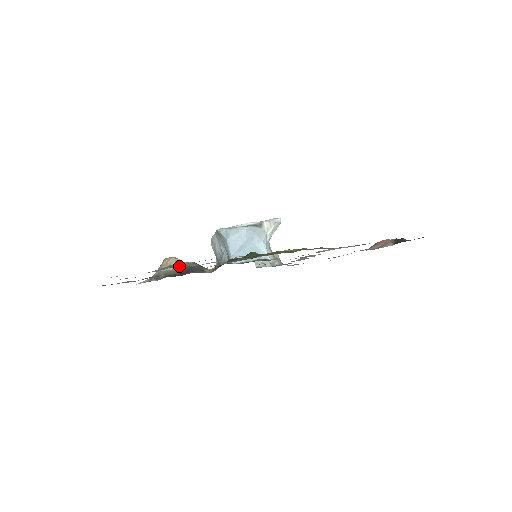
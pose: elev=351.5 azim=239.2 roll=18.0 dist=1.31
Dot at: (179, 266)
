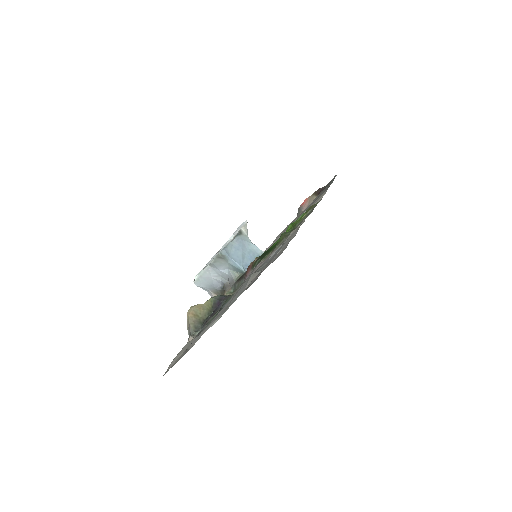
Dot at: (258, 270)
